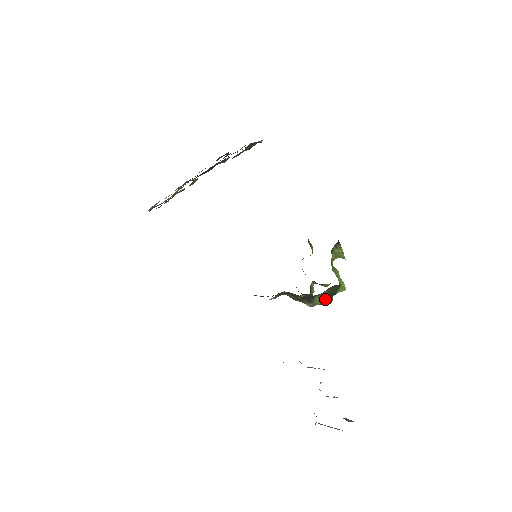
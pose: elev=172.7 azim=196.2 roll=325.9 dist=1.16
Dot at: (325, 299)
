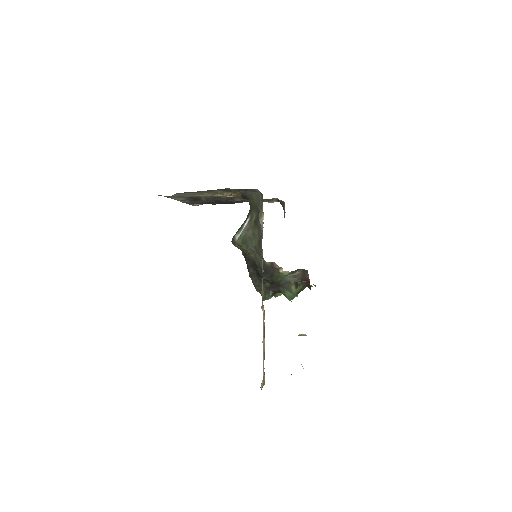
Dot at: (295, 294)
